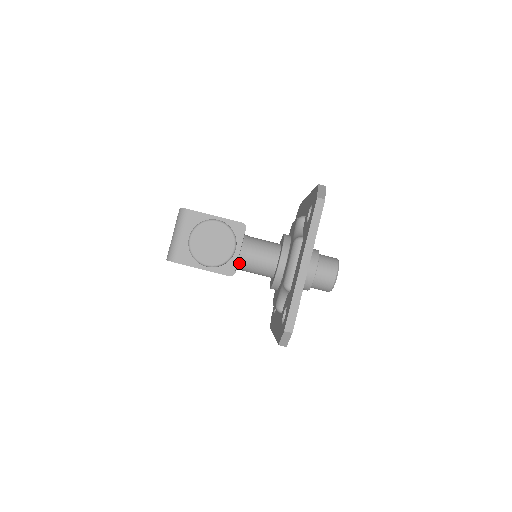
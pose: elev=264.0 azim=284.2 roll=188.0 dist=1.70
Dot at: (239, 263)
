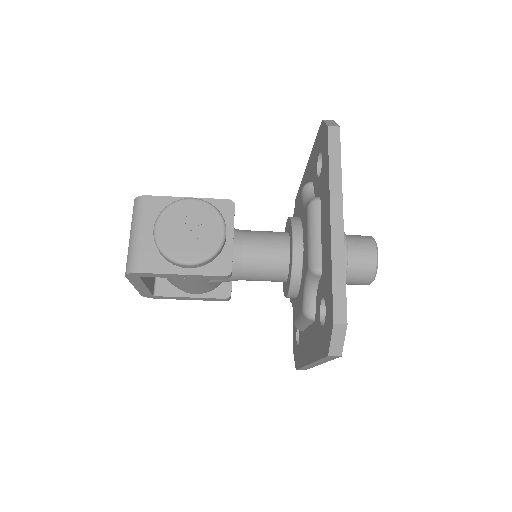
Dot at: (235, 265)
